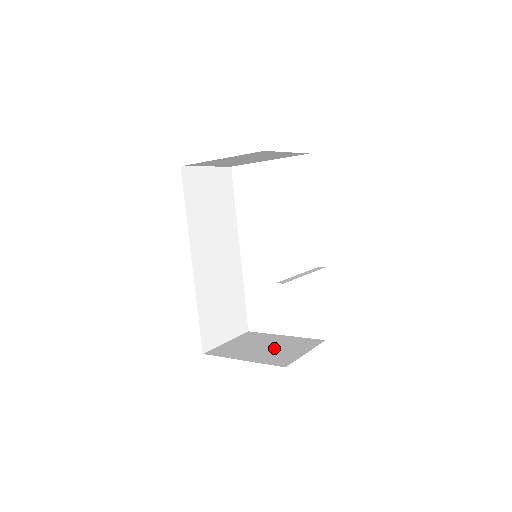
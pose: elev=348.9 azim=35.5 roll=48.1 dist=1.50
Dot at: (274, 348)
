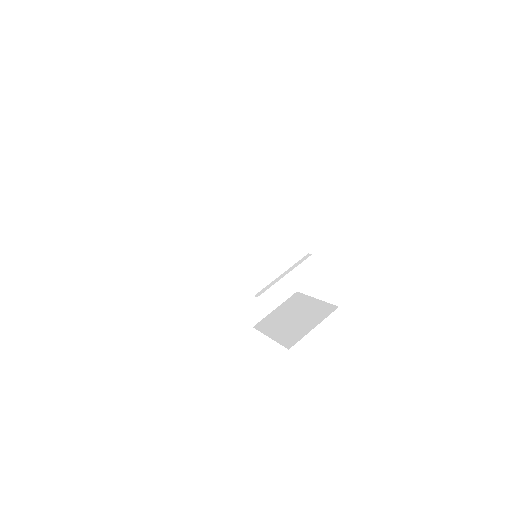
Dot at: (297, 320)
